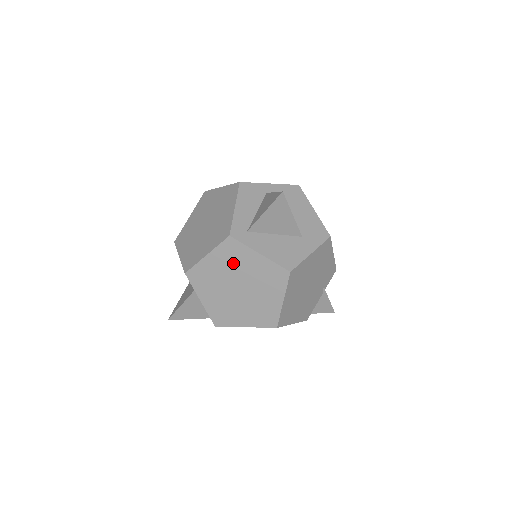
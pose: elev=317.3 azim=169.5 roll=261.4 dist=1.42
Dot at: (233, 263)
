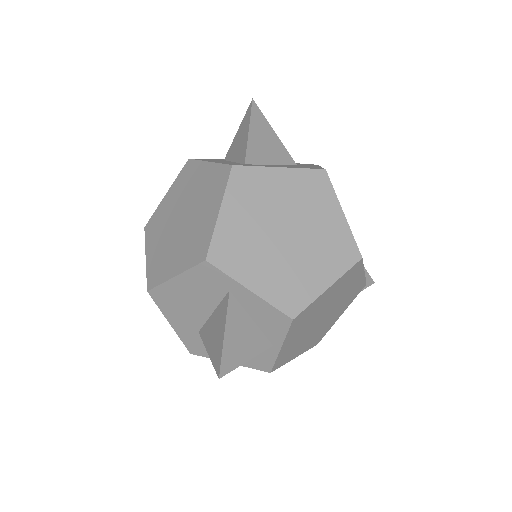
Dot at: (258, 200)
